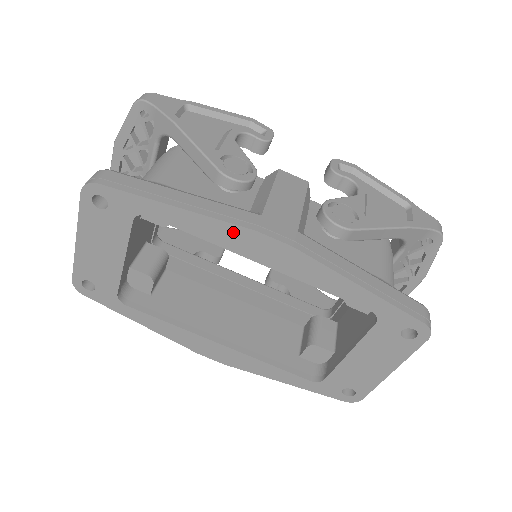
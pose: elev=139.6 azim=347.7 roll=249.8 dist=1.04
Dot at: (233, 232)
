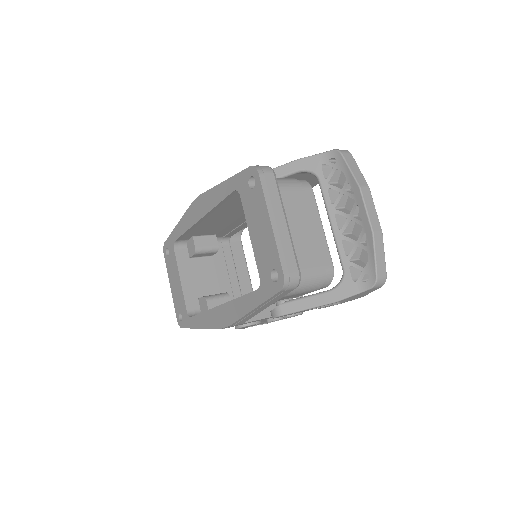
Dot at: (189, 214)
